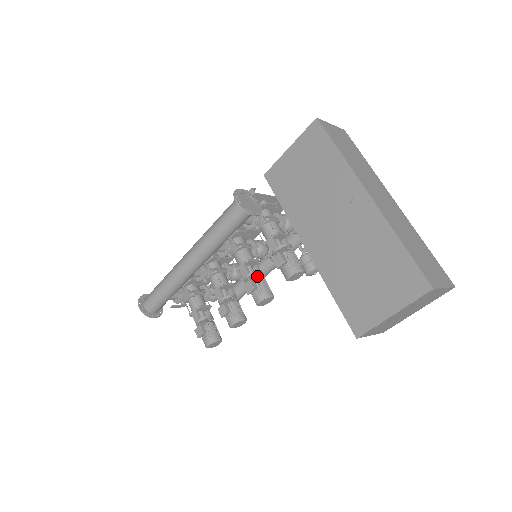
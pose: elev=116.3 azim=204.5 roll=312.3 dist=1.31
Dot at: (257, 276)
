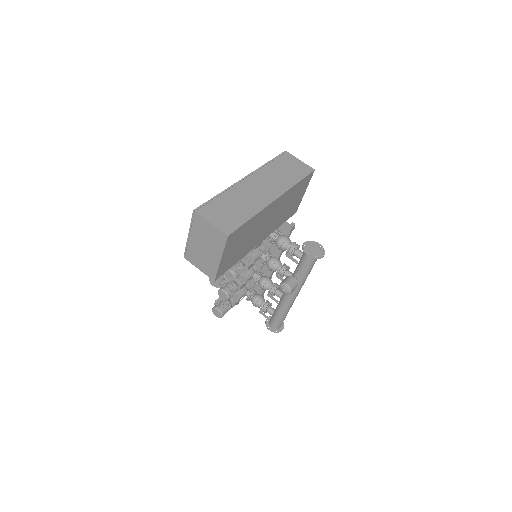
Dot at: (240, 261)
